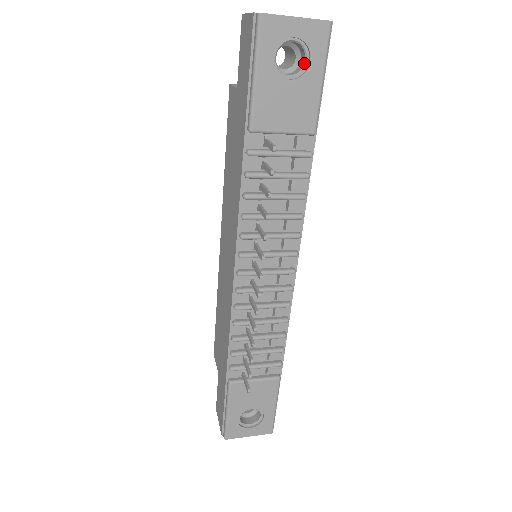
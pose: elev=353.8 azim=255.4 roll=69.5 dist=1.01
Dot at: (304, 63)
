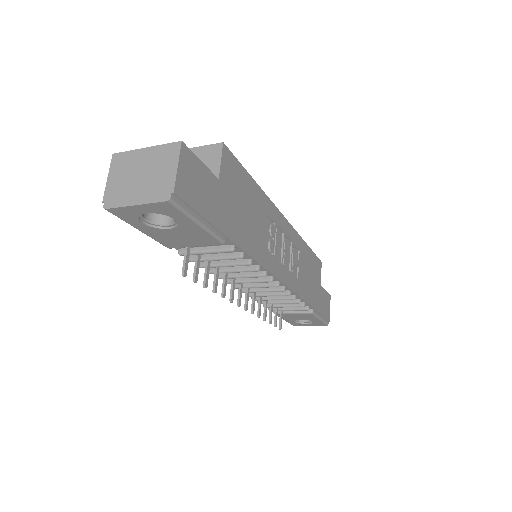
Dot at: (173, 217)
